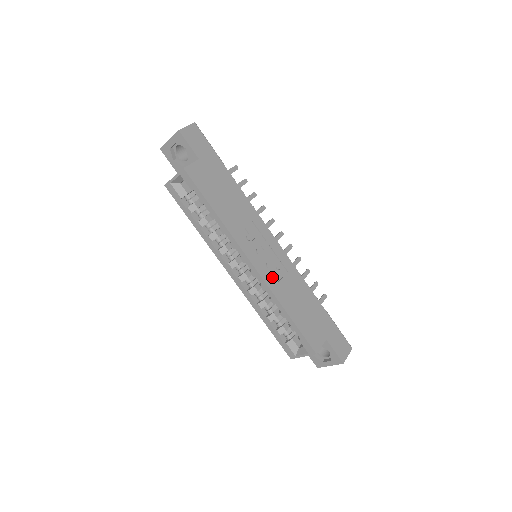
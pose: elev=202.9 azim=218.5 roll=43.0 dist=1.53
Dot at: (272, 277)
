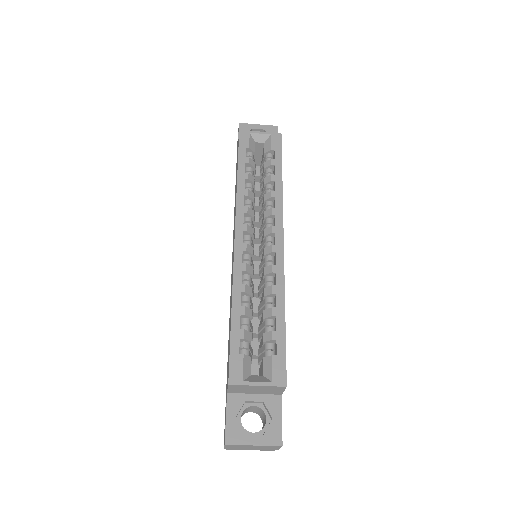
Dot at: occluded
